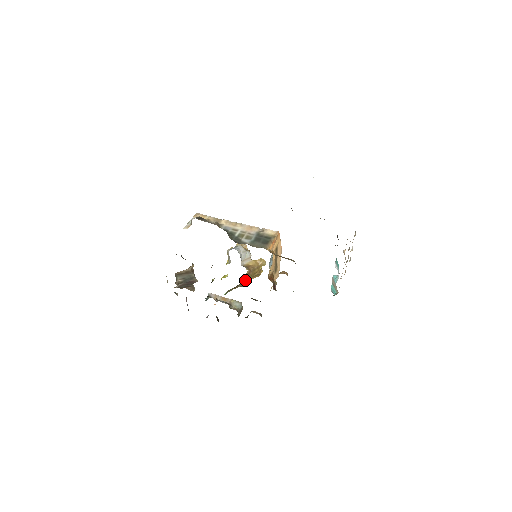
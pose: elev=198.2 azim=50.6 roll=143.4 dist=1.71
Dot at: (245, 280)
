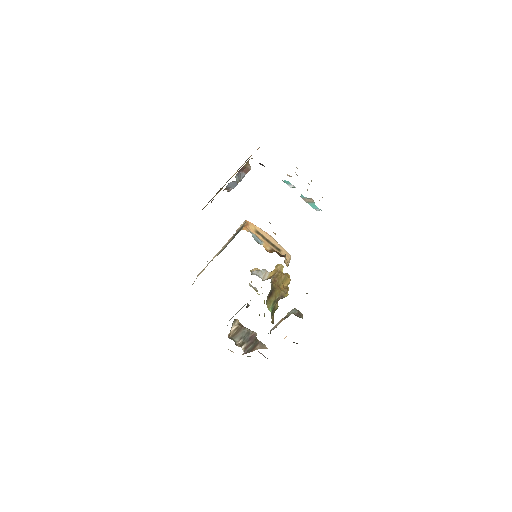
Dot at: (277, 288)
